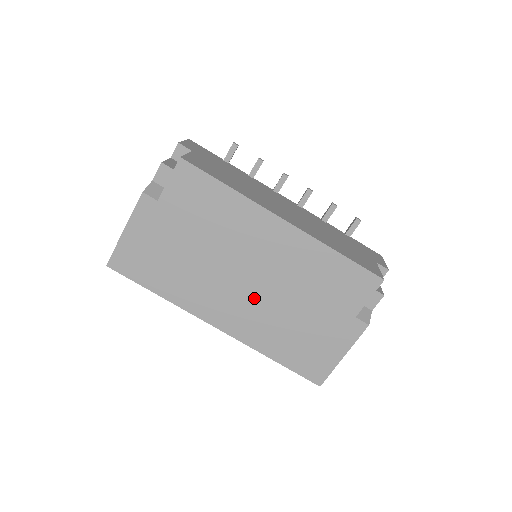
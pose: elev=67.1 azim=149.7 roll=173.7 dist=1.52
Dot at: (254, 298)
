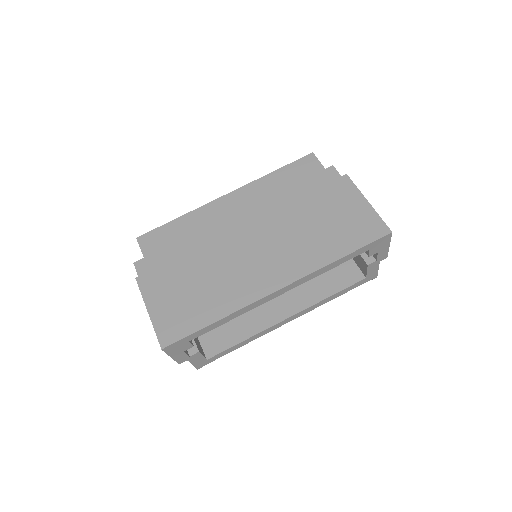
Dot at: (271, 244)
